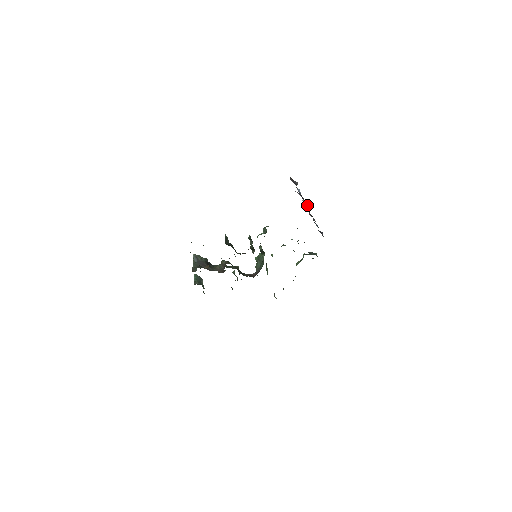
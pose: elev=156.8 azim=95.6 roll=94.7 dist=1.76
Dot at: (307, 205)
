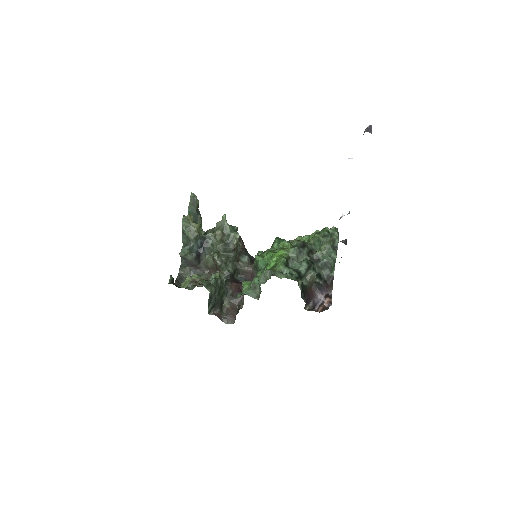
Dot at: occluded
